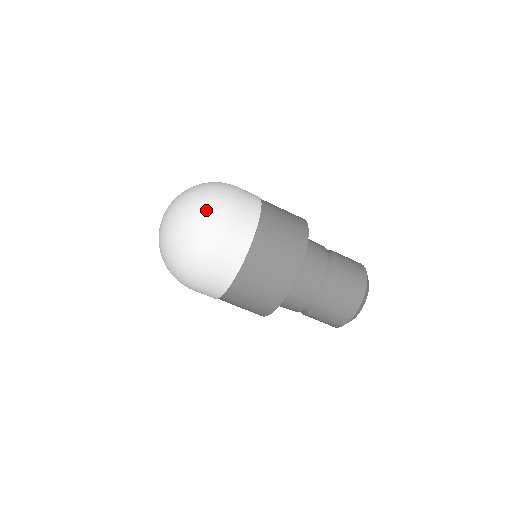
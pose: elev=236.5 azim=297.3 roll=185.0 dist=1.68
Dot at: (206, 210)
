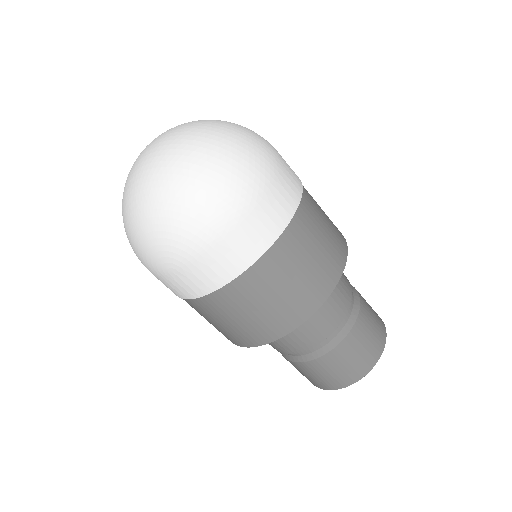
Dot at: (201, 192)
